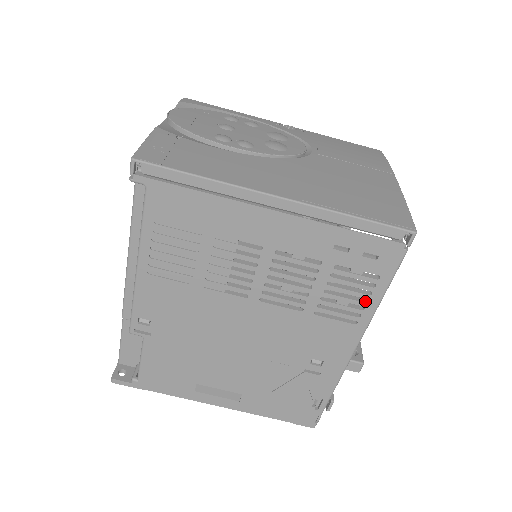
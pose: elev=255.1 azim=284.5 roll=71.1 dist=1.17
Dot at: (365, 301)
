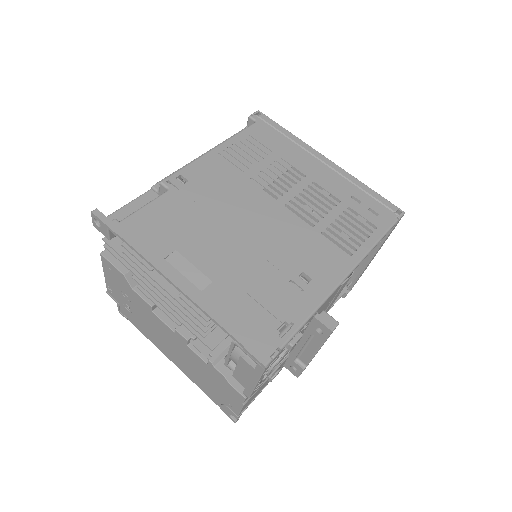
Dot at: (362, 242)
